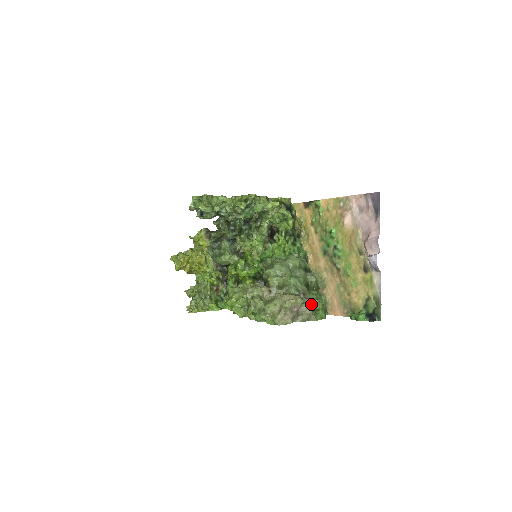
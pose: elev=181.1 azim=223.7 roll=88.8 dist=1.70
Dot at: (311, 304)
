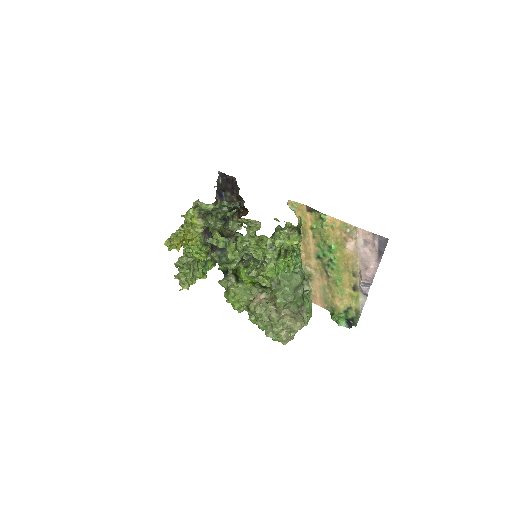
Dot at: (307, 318)
